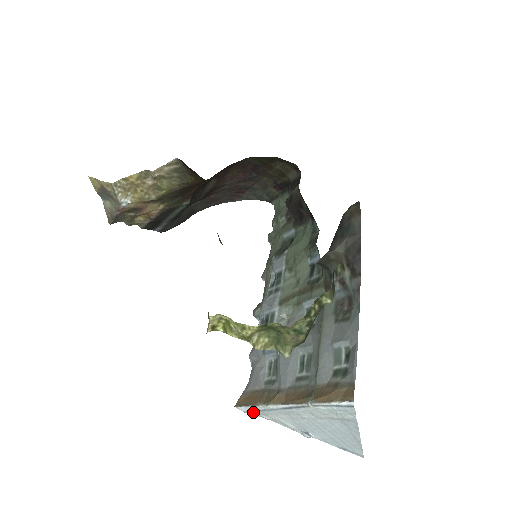
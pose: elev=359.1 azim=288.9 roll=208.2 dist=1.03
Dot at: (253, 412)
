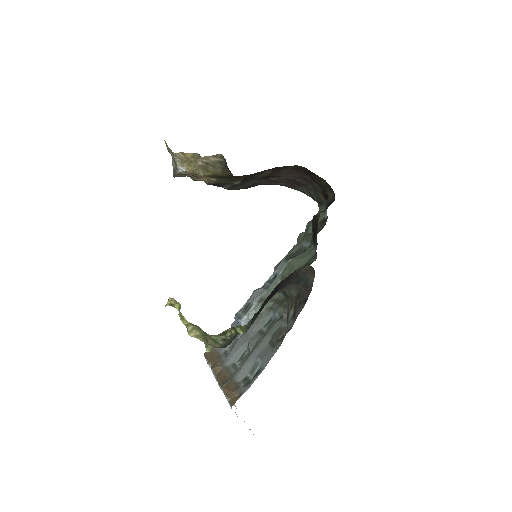
Dot at: occluded
